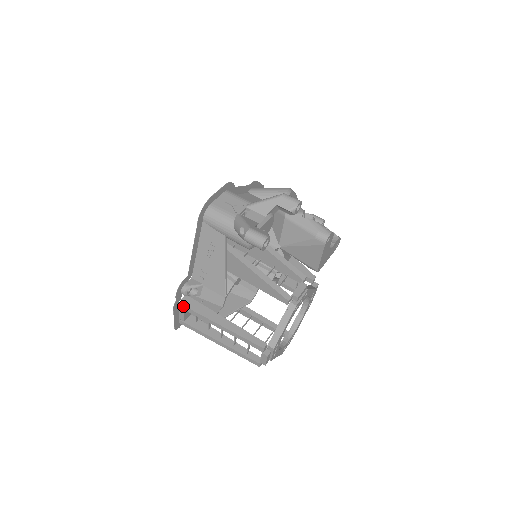
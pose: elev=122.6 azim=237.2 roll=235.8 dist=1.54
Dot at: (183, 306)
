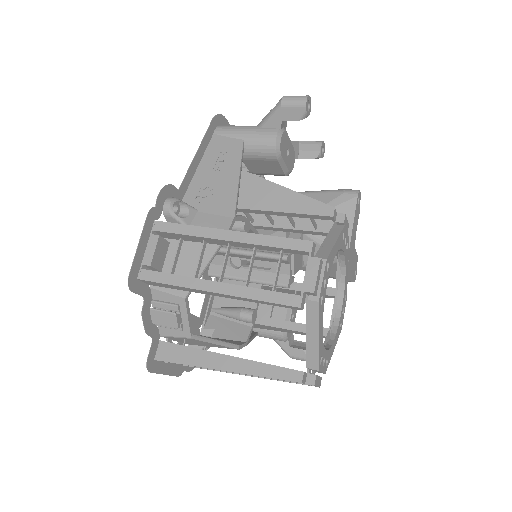
Dot at: (162, 223)
